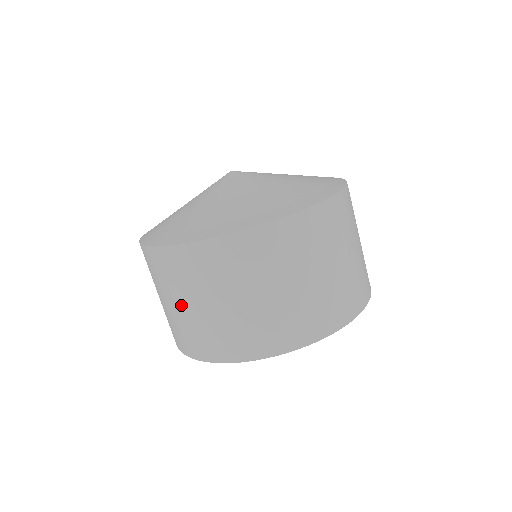
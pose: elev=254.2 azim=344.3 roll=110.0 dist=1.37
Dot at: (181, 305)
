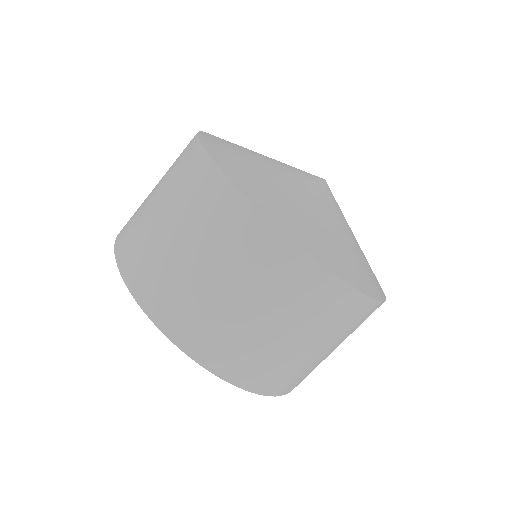
Dot at: (207, 270)
